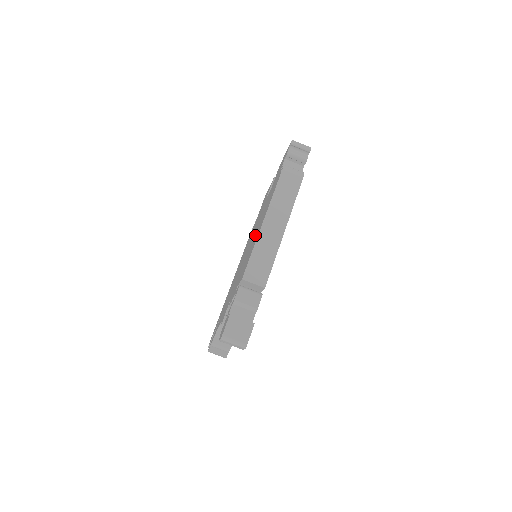
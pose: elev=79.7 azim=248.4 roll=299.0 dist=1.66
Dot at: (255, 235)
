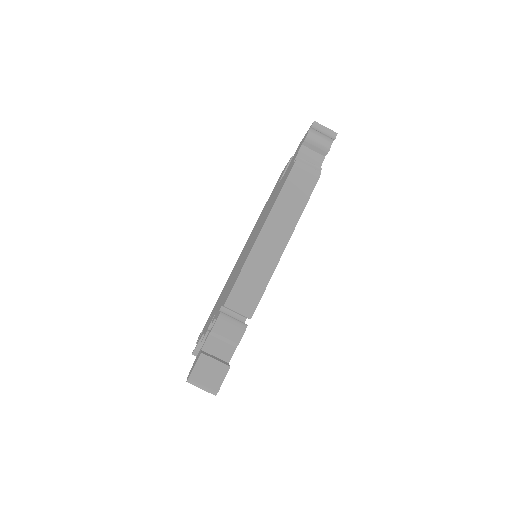
Dot at: (253, 240)
